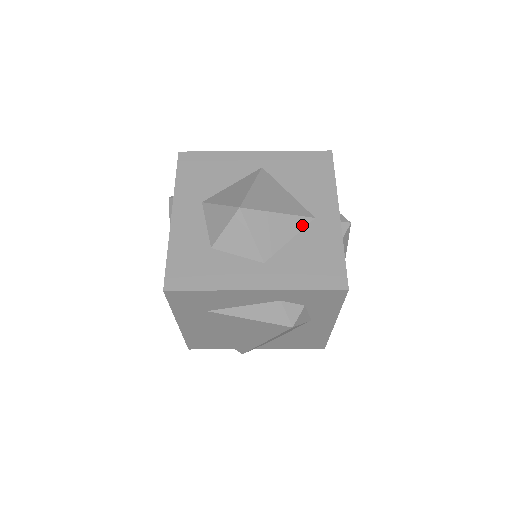
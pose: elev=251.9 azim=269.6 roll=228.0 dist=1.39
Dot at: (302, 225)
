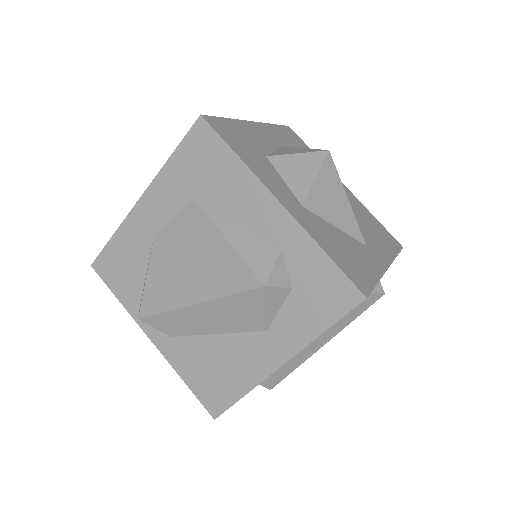
Dot at: (354, 234)
